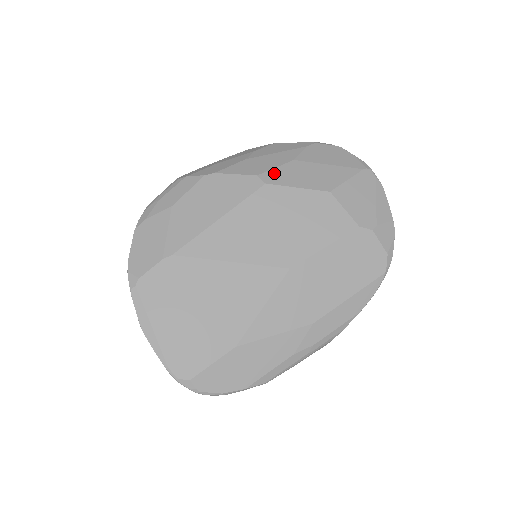
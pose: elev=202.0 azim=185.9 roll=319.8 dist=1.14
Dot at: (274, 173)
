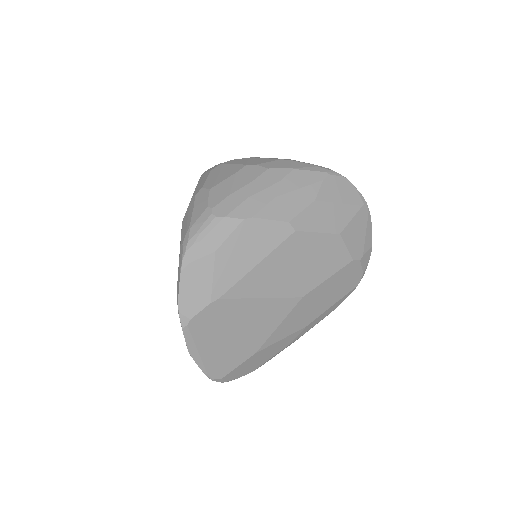
Dot at: (301, 218)
